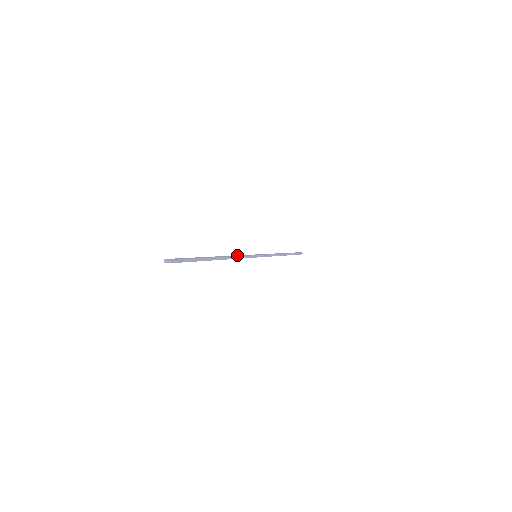
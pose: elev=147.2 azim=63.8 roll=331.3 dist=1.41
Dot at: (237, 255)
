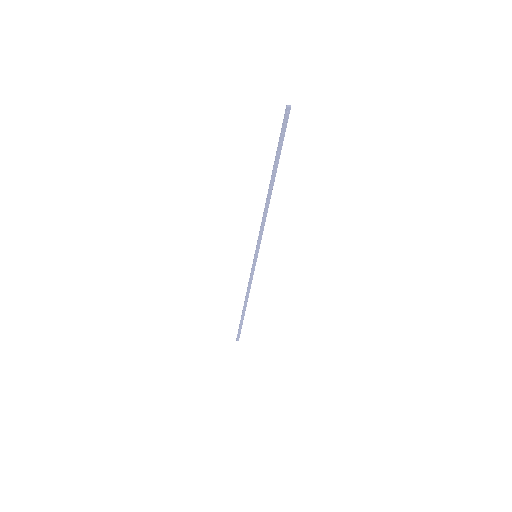
Dot at: (261, 223)
